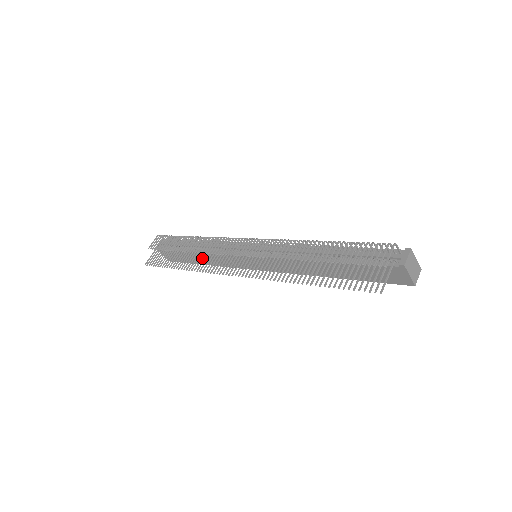
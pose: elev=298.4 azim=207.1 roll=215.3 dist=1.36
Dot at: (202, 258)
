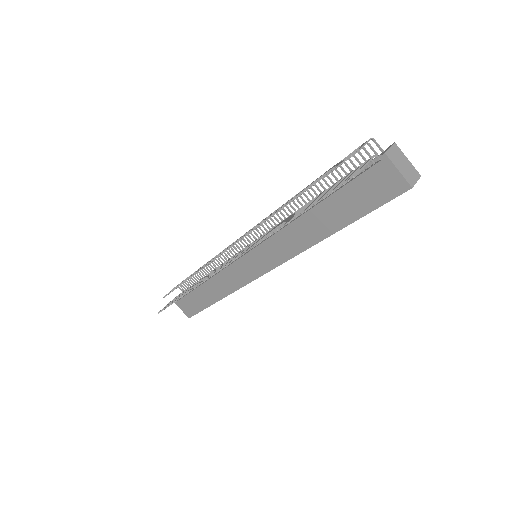
Dot at: (205, 277)
